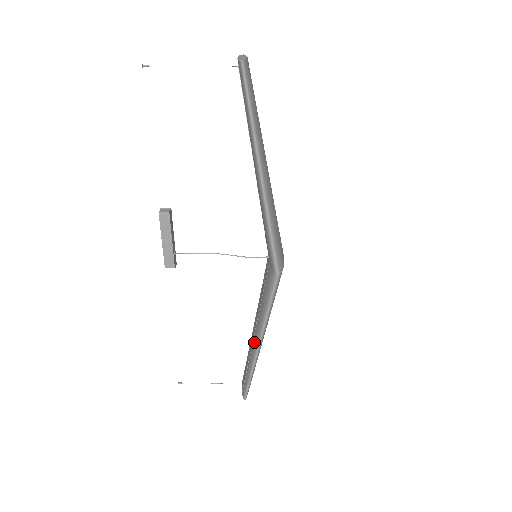
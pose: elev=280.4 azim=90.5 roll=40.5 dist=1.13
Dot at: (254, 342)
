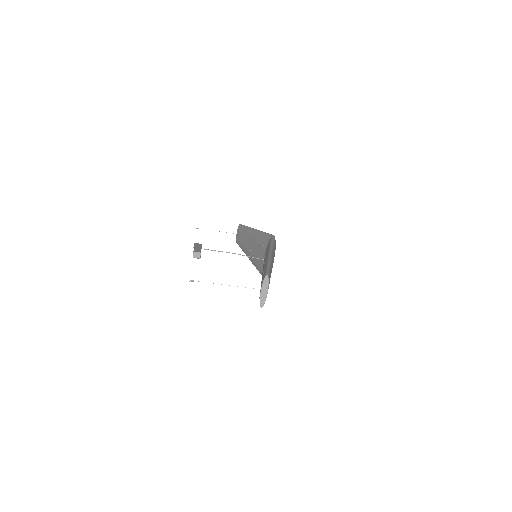
Dot at: (247, 253)
